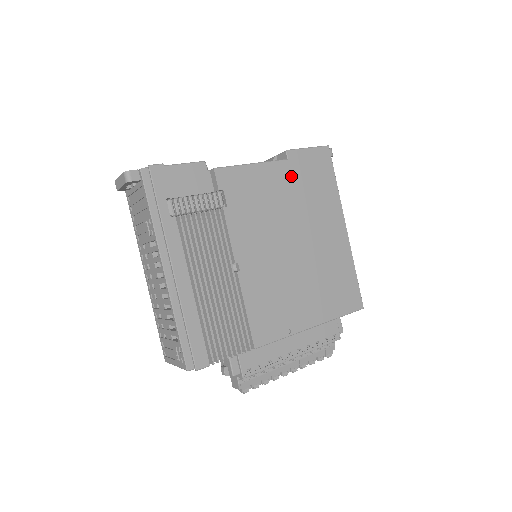
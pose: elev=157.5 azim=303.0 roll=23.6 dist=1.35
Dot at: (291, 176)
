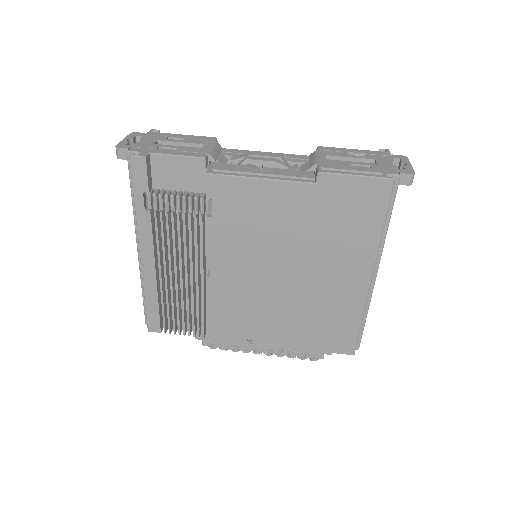
Dot at: (312, 204)
